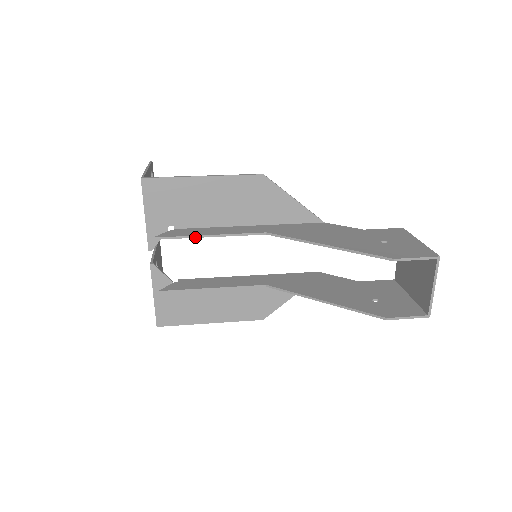
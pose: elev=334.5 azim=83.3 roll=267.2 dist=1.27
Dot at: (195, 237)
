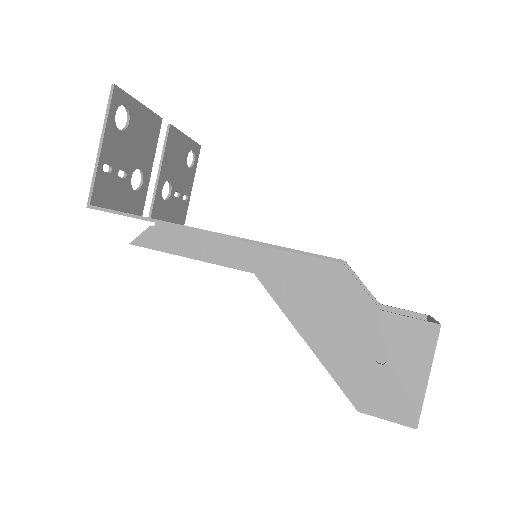
Dot at: (173, 254)
